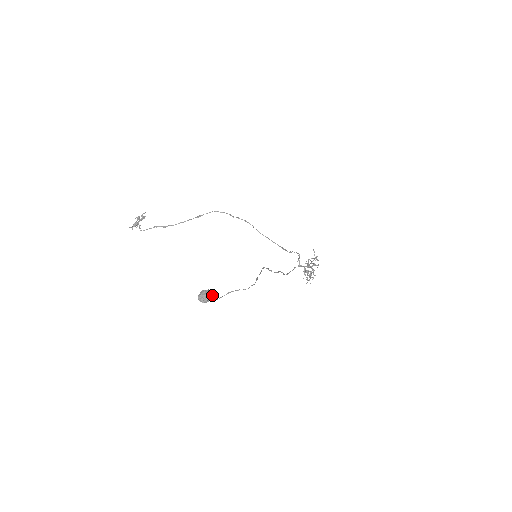
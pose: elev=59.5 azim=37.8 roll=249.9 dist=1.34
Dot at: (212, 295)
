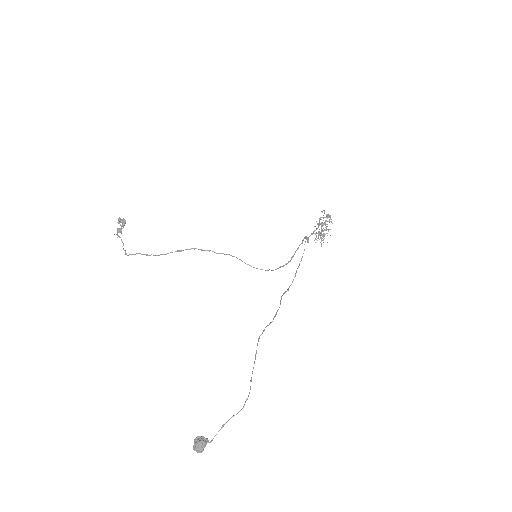
Dot at: (206, 441)
